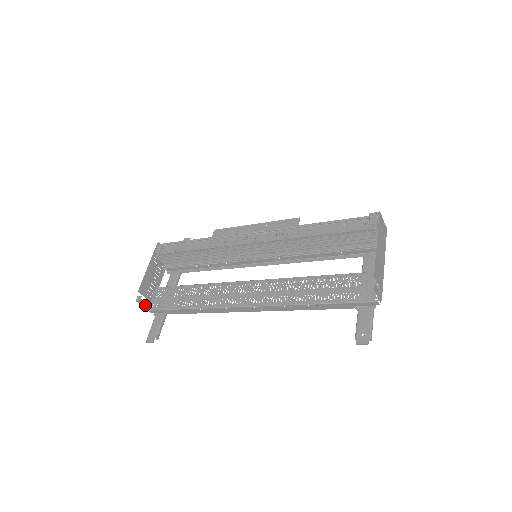
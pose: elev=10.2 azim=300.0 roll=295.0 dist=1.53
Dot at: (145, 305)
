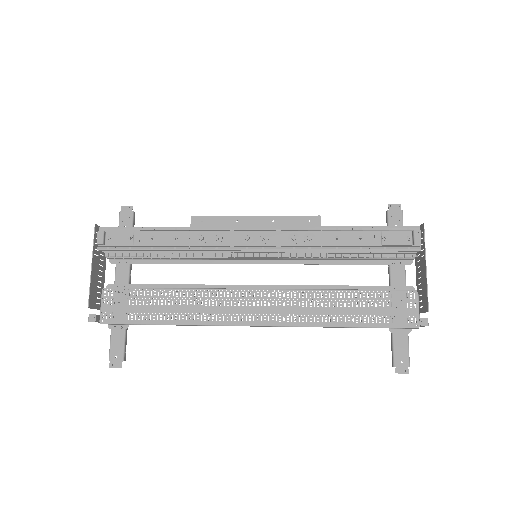
Dot at: (96, 319)
